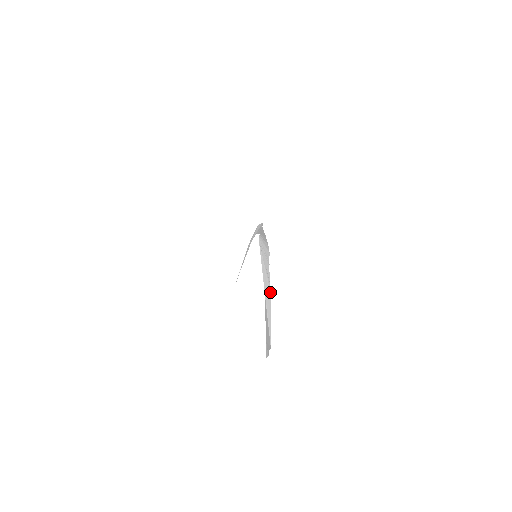
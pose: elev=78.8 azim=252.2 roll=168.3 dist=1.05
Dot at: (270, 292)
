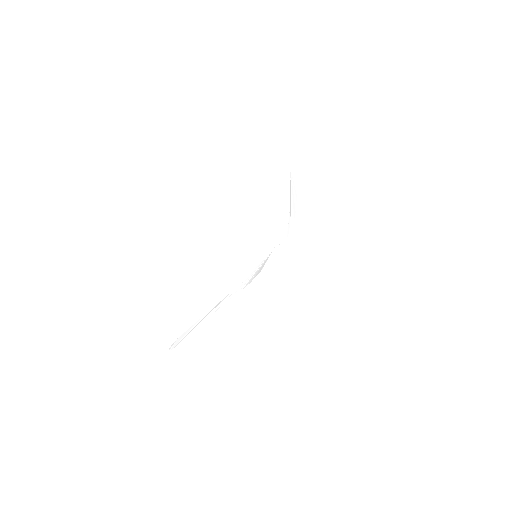
Dot at: occluded
